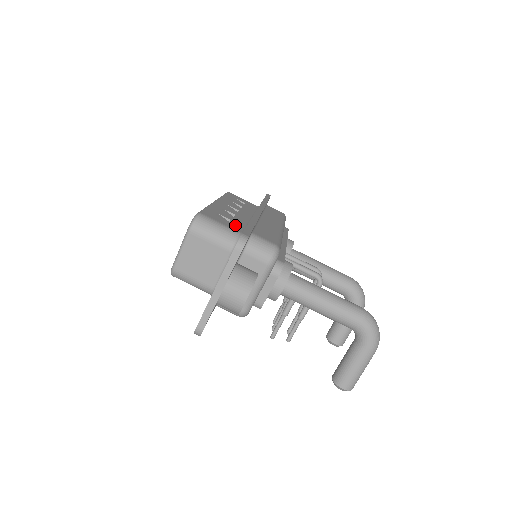
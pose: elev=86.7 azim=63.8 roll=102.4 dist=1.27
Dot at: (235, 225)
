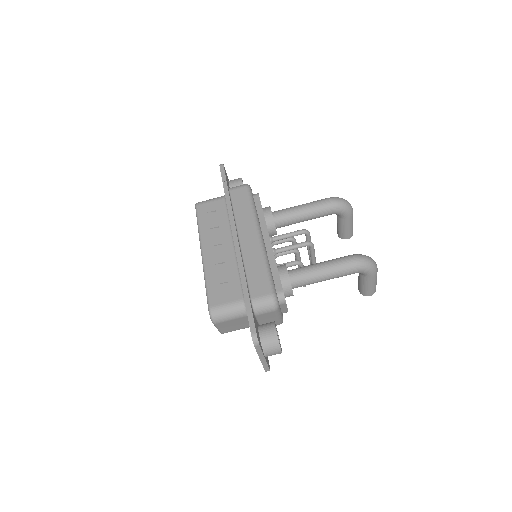
Dot at: (234, 289)
